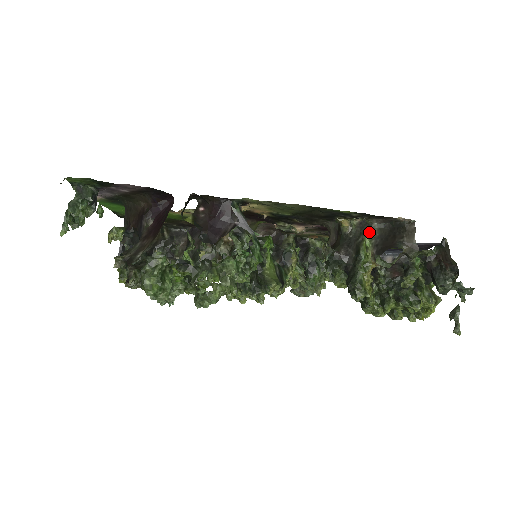
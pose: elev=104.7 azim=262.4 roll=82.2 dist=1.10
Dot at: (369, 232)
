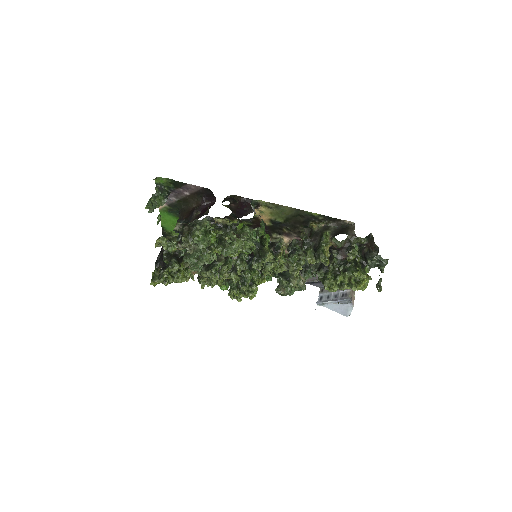
Dot at: (329, 229)
